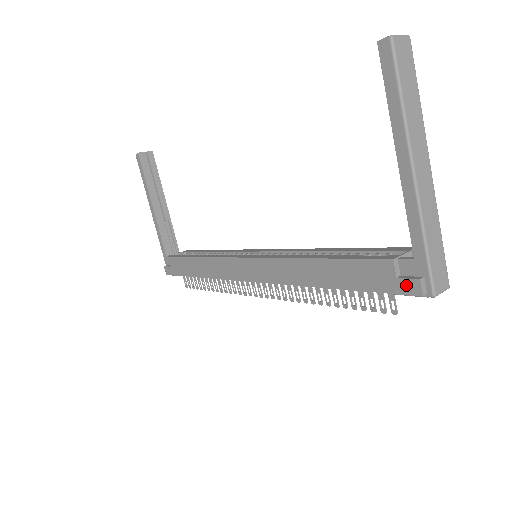
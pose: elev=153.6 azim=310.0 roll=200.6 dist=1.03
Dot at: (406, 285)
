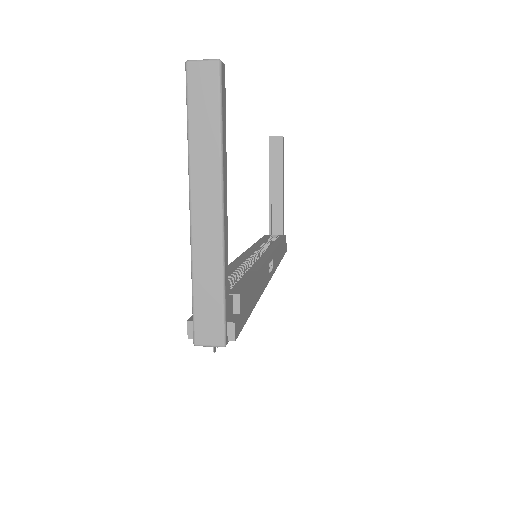
Dot at: occluded
